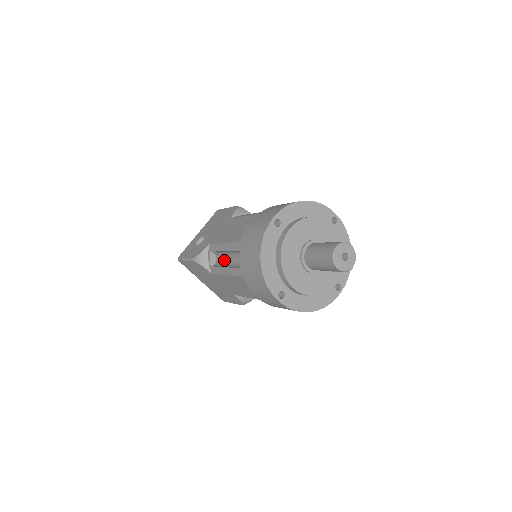
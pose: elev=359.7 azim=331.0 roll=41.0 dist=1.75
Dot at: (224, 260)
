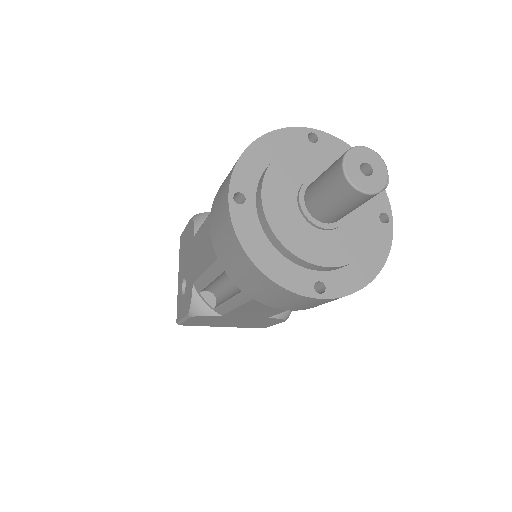
Dot at: (221, 291)
